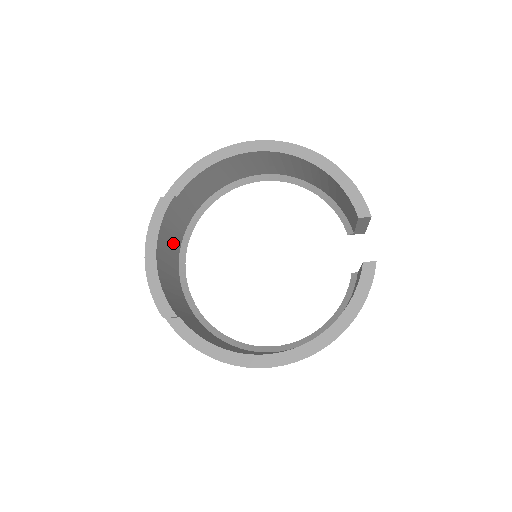
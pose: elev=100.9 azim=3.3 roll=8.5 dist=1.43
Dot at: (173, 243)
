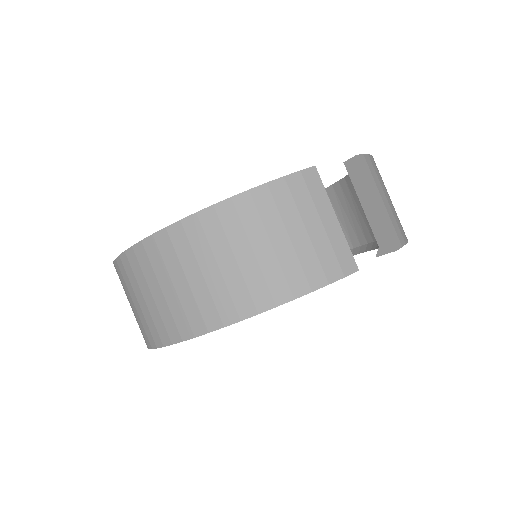
Dot at: occluded
